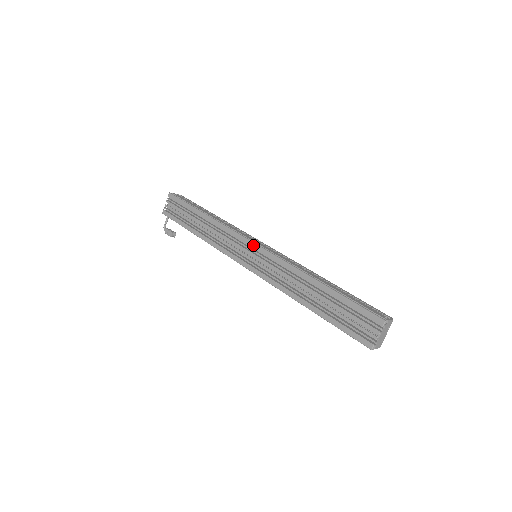
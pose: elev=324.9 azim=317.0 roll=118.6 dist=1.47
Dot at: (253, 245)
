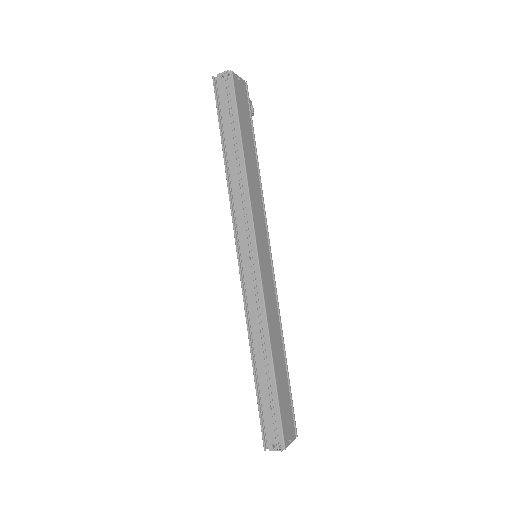
Dot at: (238, 258)
